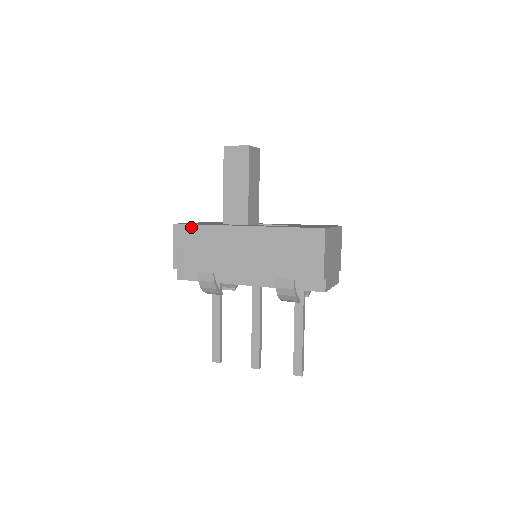
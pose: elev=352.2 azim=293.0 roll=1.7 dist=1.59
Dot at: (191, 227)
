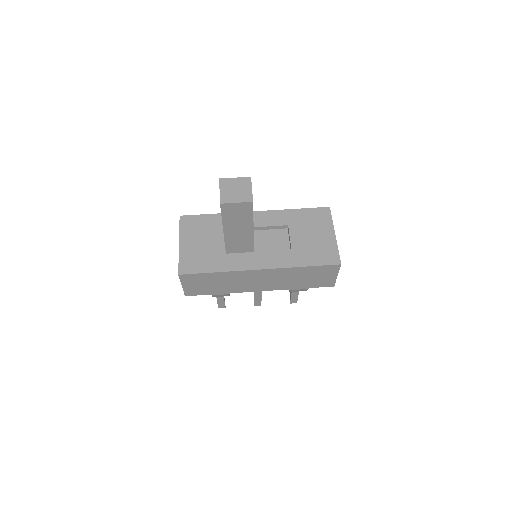
Dot at: (201, 275)
